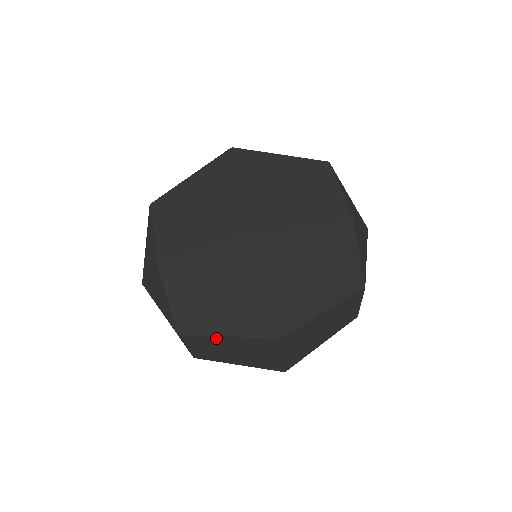
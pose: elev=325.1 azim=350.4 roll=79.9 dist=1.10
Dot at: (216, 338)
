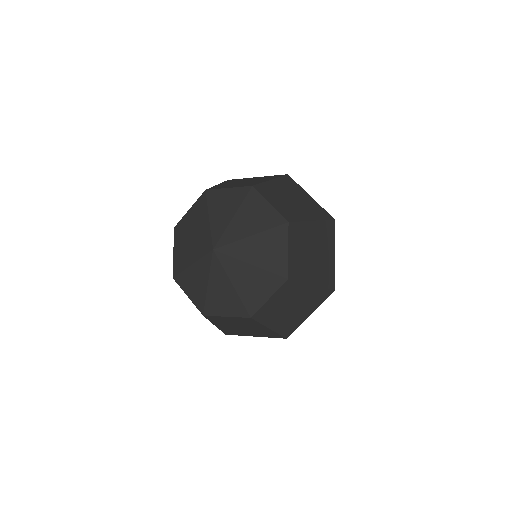
Dot at: (304, 287)
